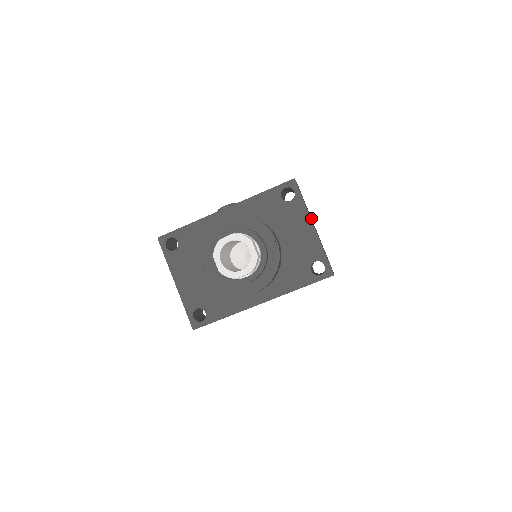
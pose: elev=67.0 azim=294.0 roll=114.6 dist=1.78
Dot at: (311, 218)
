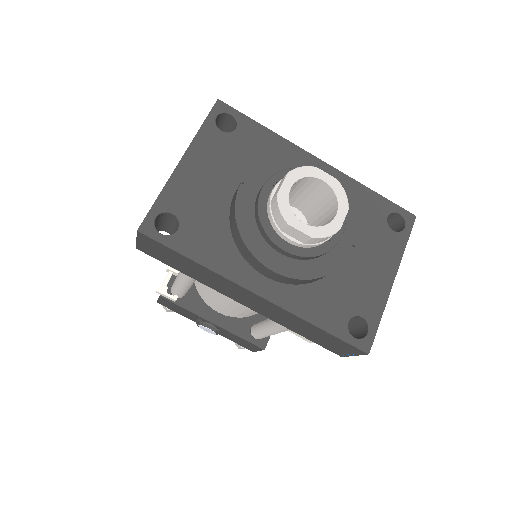
Dot at: occluded
